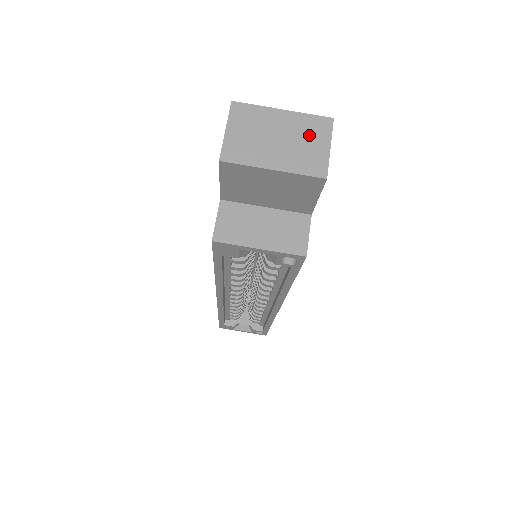
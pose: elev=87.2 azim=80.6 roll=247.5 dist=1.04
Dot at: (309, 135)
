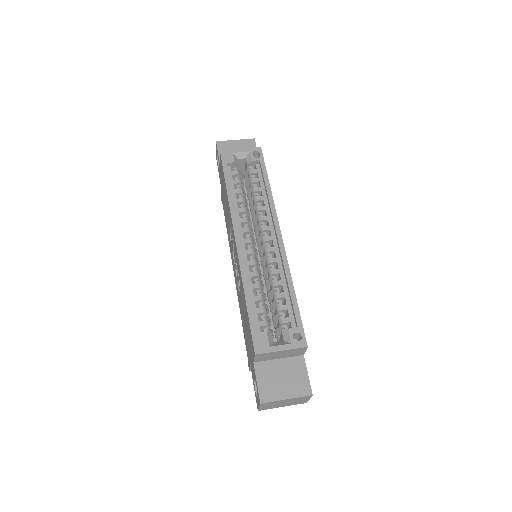
Dot at: occluded
